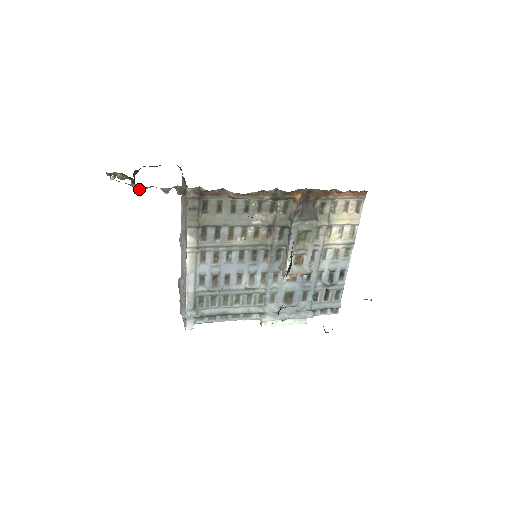
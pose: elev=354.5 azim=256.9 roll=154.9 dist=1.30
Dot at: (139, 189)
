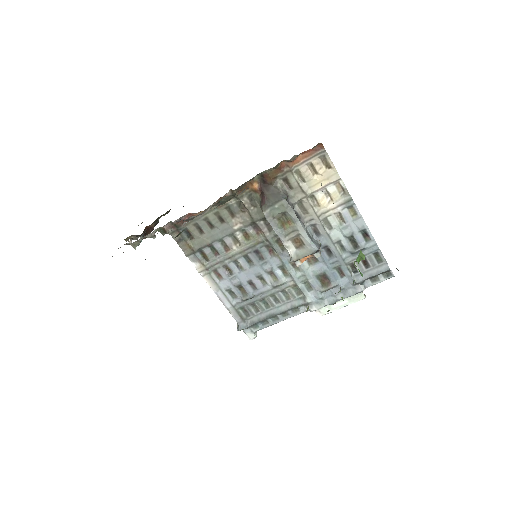
Dot at: (136, 244)
